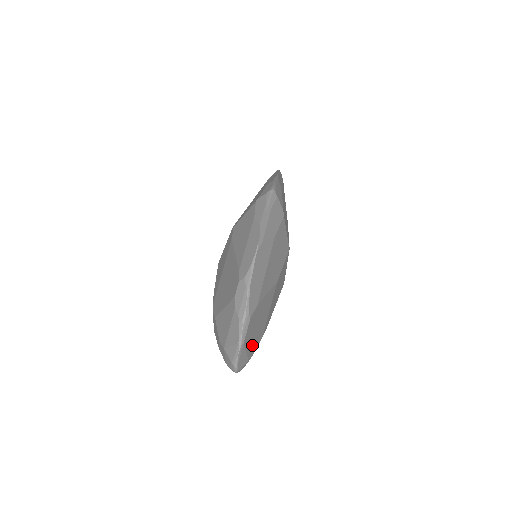
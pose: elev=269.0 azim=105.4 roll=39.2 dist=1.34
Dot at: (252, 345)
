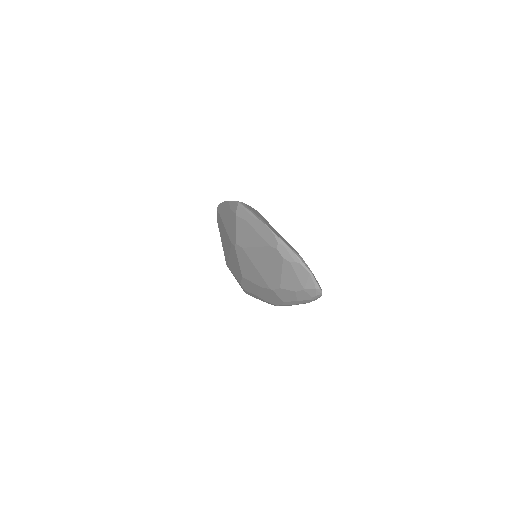
Dot at: occluded
